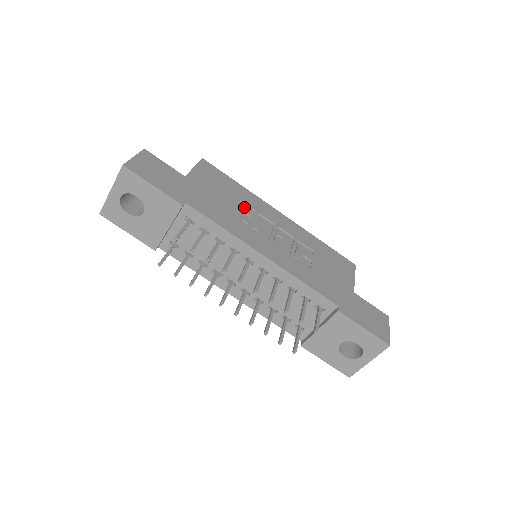
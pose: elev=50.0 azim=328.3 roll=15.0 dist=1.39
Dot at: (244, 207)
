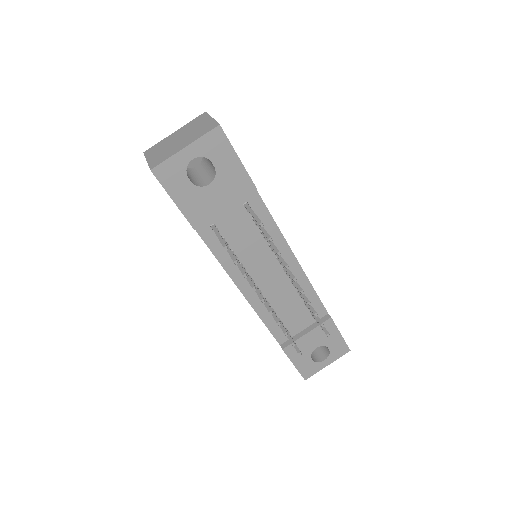
Dot at: occluded
